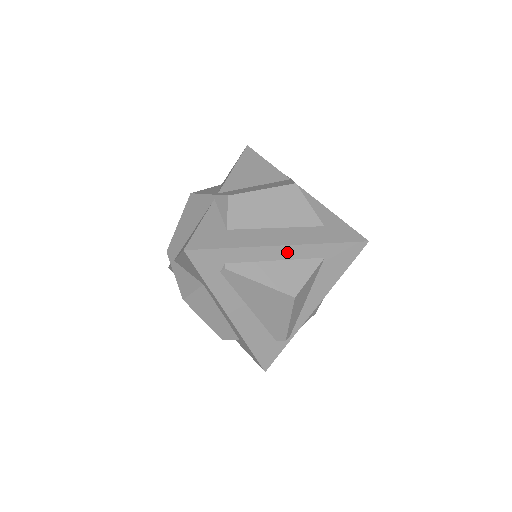
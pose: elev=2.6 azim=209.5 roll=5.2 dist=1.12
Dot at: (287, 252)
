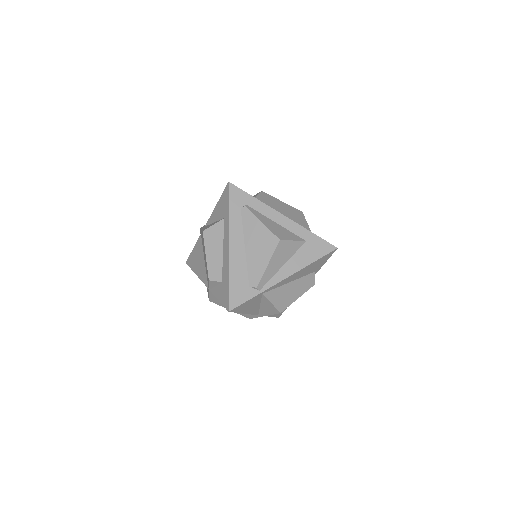
Dot at: (285, 222)
